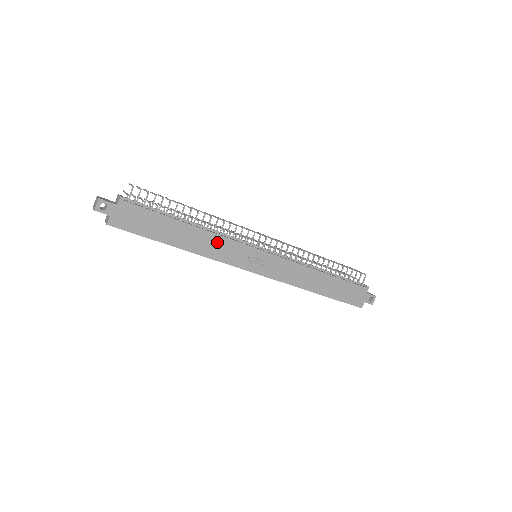
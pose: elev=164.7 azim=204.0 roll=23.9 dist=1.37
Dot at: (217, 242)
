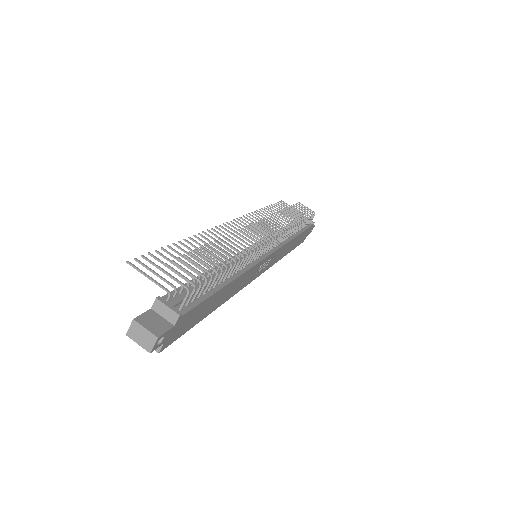
Dot at: (243, 278)
